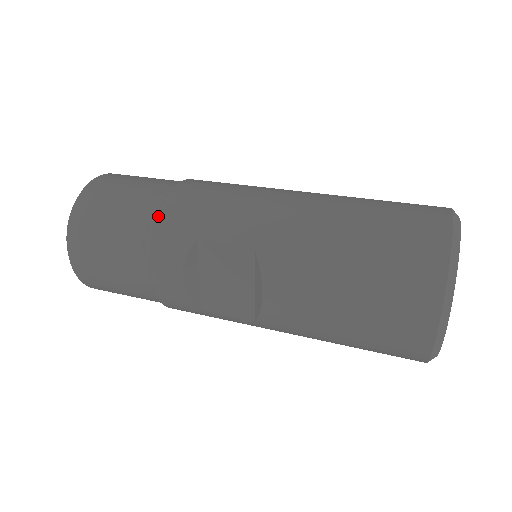
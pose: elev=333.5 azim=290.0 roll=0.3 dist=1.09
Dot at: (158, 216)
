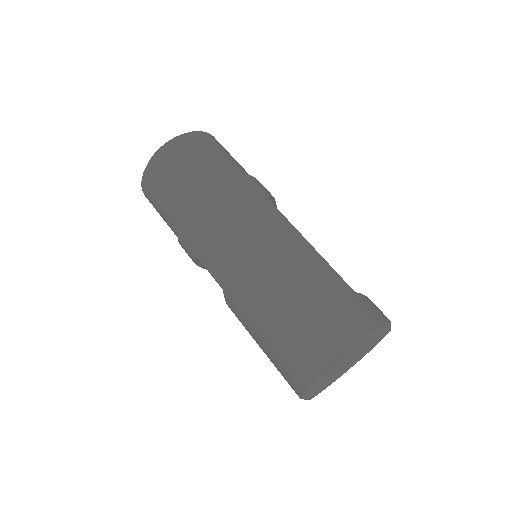
Dot at: (180, 225)
